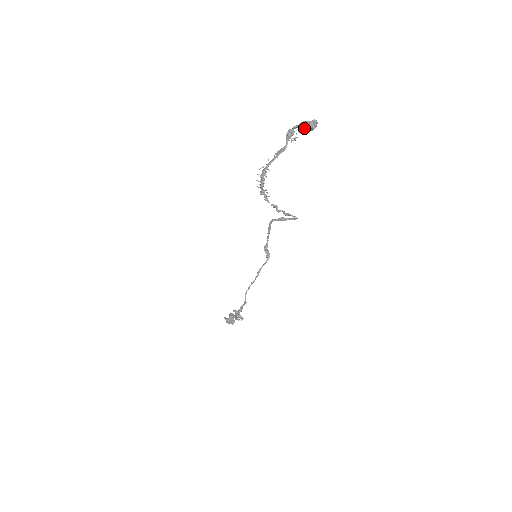
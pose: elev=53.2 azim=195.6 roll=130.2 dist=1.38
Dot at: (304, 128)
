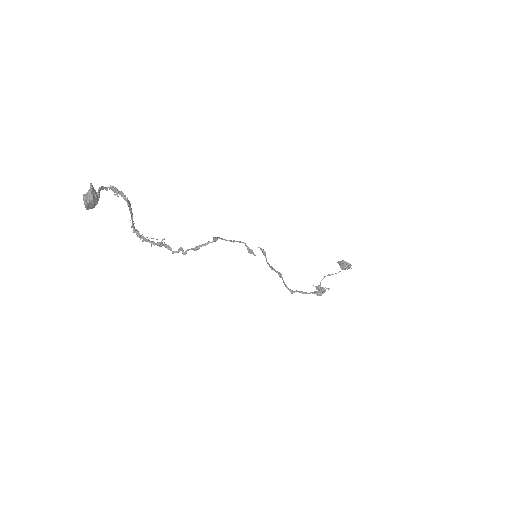
Dot at: (85, 207)
